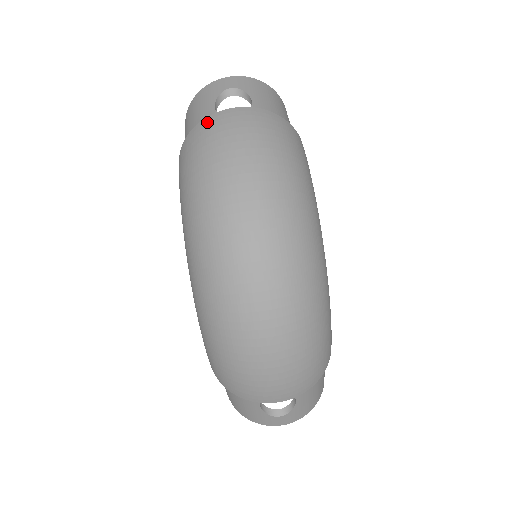
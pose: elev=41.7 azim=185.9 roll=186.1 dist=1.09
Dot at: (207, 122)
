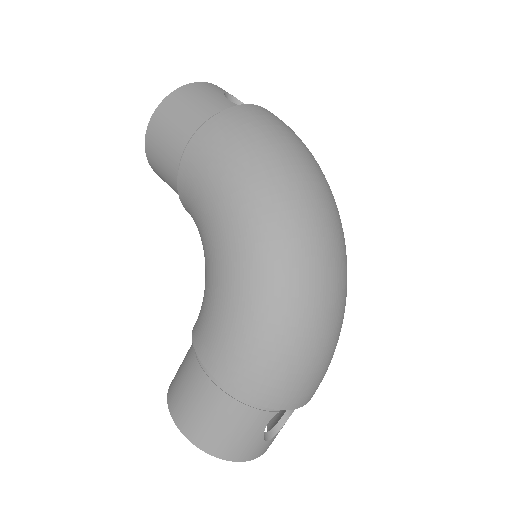
Dot at: (247, 108)
